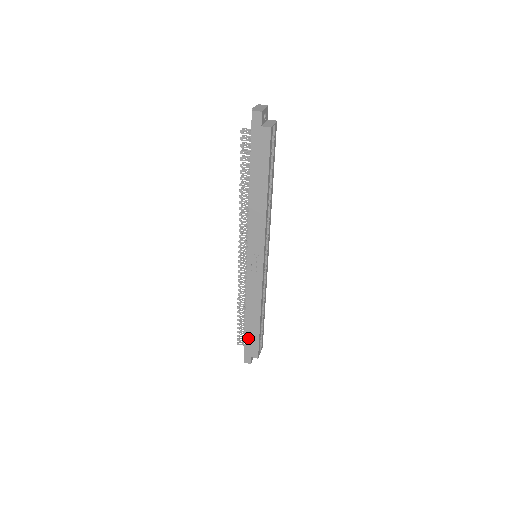
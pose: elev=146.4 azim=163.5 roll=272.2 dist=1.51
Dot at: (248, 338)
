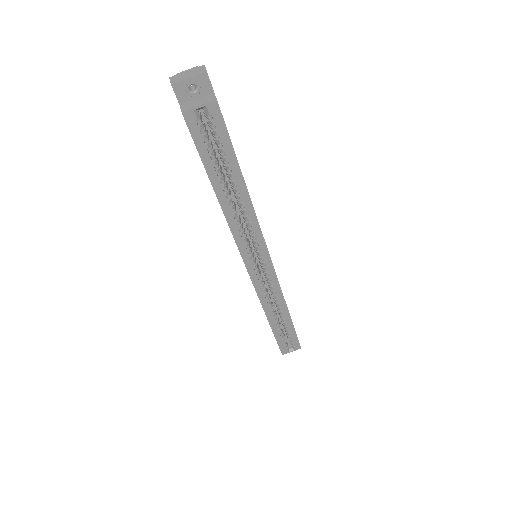
Dot at: occluded
